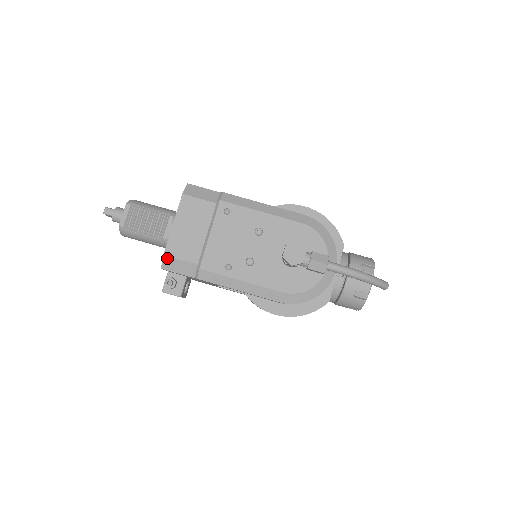
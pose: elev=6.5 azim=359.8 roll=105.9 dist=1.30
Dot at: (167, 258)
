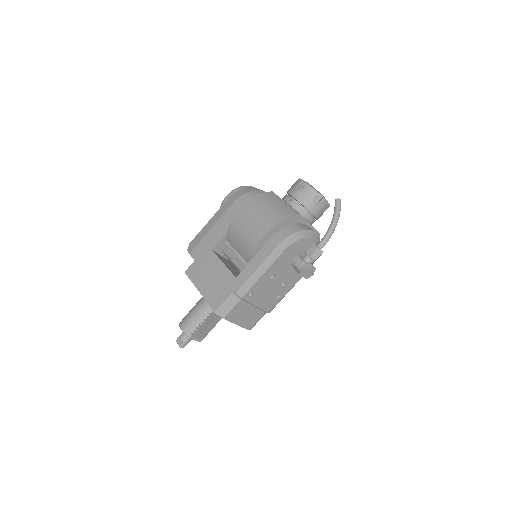
Dot at: (251, 328)
